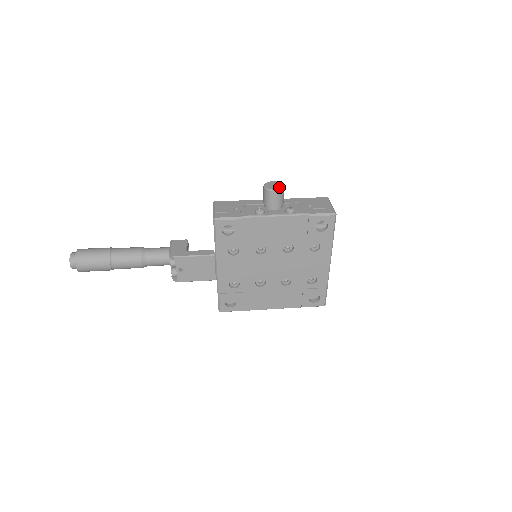
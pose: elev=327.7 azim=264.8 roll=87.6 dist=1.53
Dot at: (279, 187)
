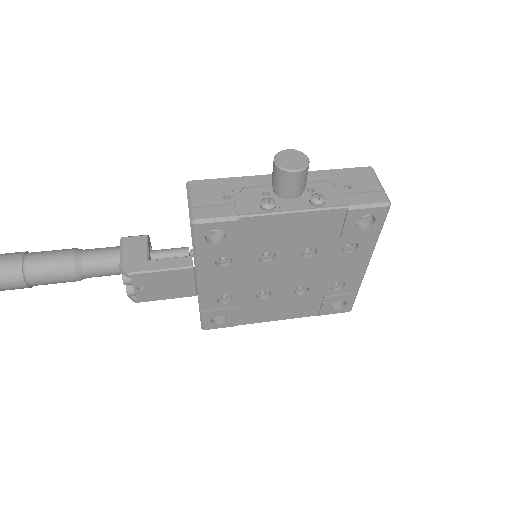
Dot at: (301, 164)
